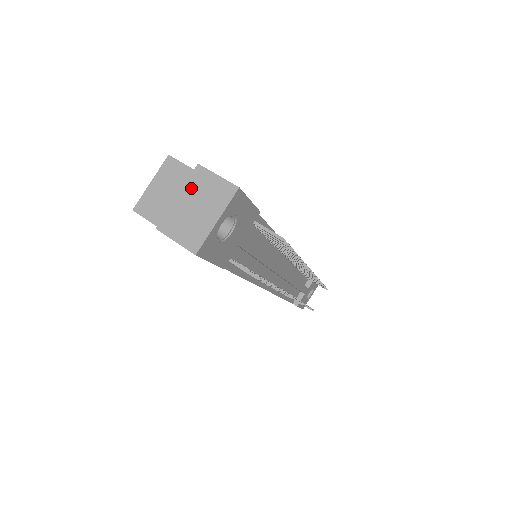
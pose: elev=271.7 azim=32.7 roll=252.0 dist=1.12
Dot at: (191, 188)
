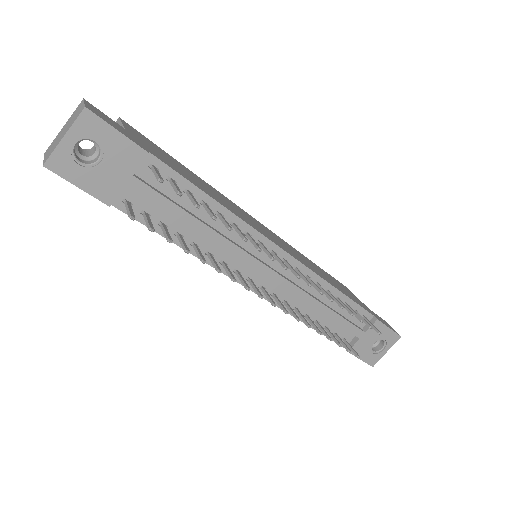
Dot at: (71, 117)
